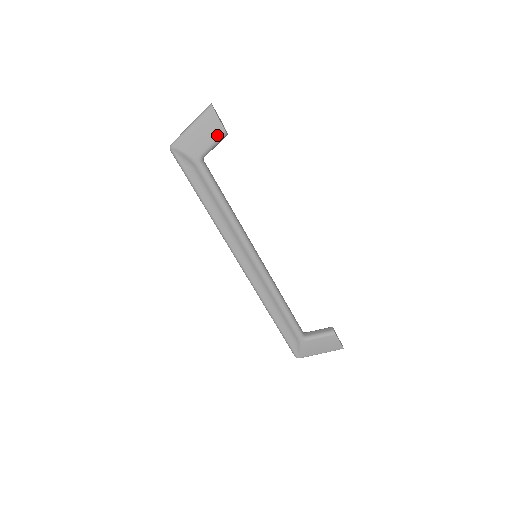
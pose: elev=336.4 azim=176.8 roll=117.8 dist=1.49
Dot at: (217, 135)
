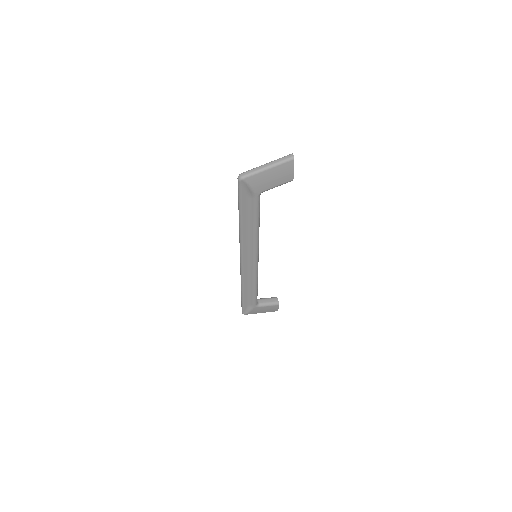
Dot at: (285, 181)
